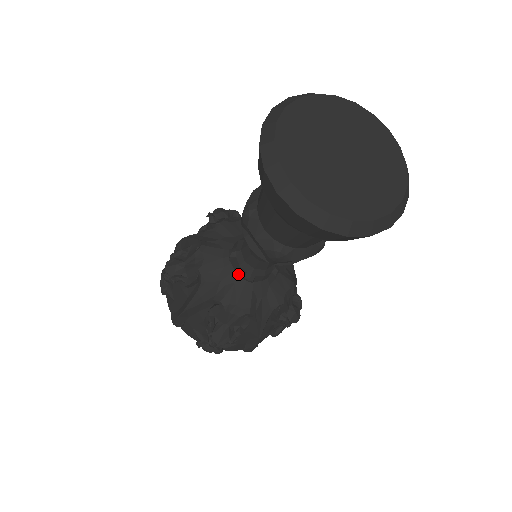
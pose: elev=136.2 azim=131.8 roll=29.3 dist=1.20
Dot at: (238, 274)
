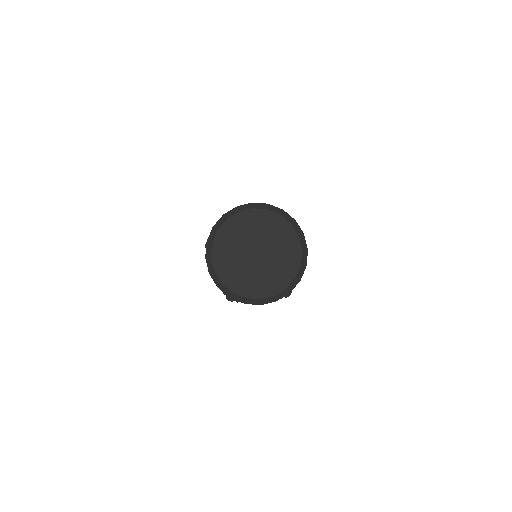
Dot at: occluded
